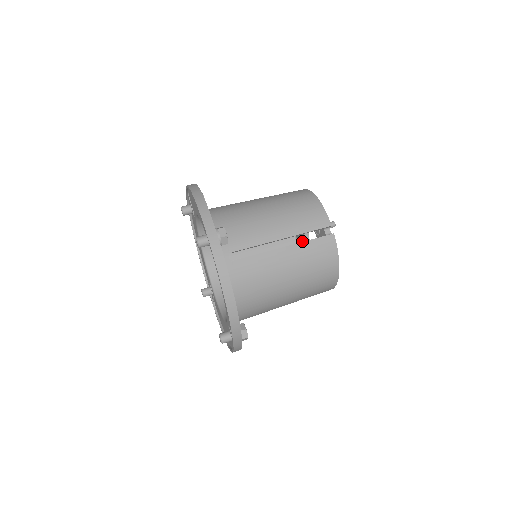
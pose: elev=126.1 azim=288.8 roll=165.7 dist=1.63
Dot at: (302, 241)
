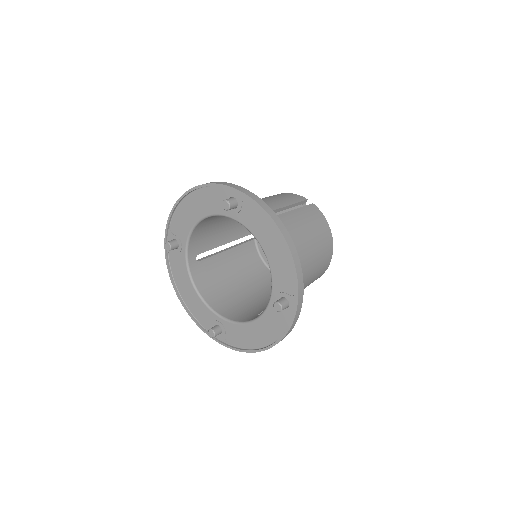
Dot at: occluded
